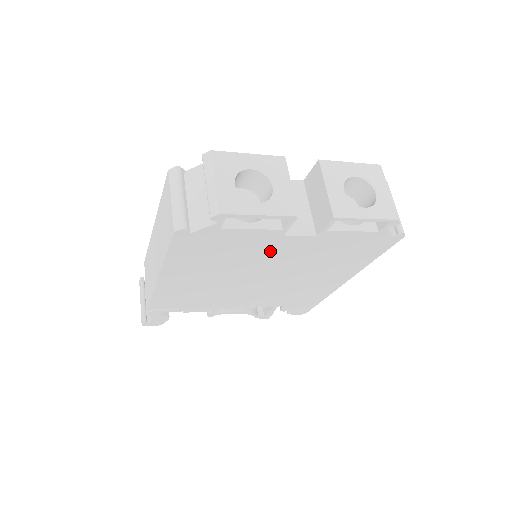
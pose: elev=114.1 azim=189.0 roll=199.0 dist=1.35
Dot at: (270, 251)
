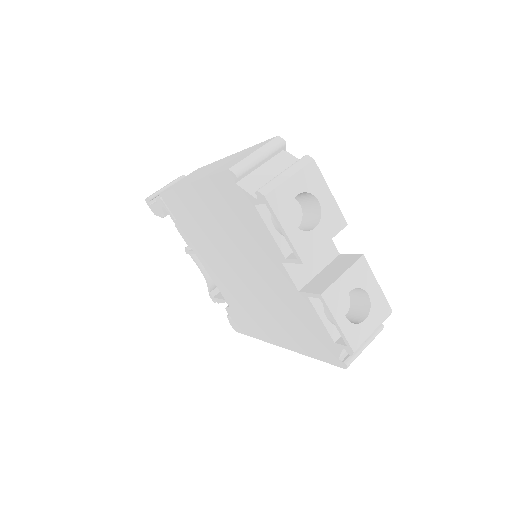
Dot at: (264, 261)
